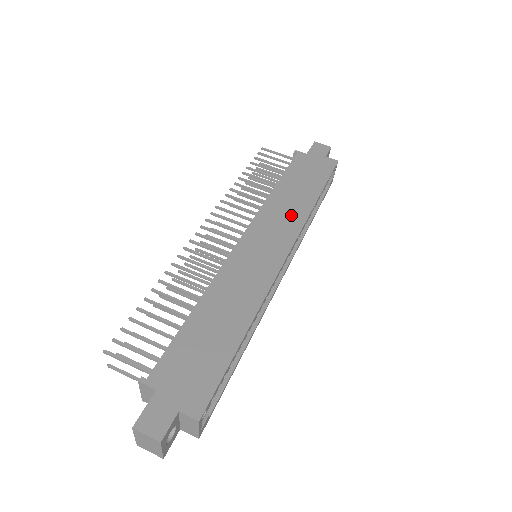
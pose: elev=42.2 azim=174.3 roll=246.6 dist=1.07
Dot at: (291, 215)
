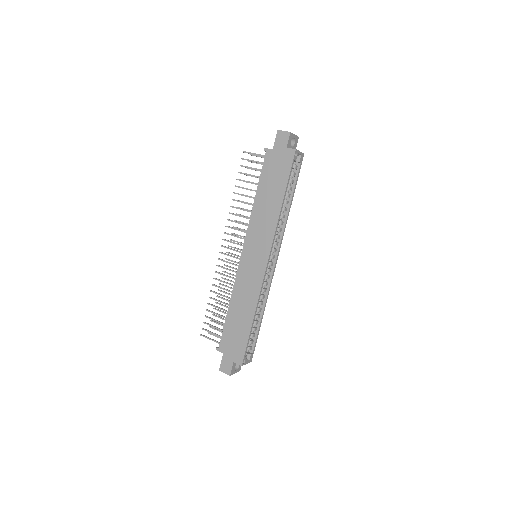
Dot at: (267, 224)
